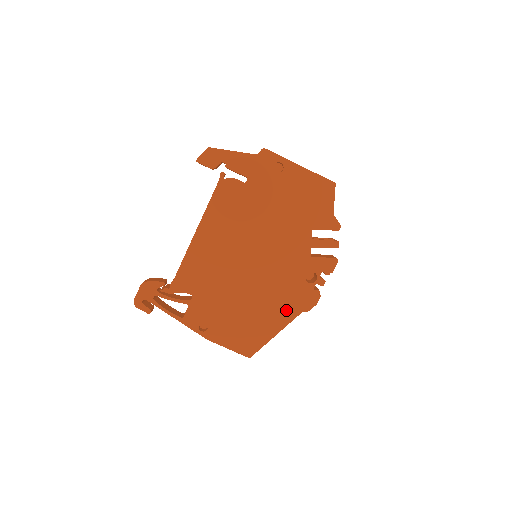
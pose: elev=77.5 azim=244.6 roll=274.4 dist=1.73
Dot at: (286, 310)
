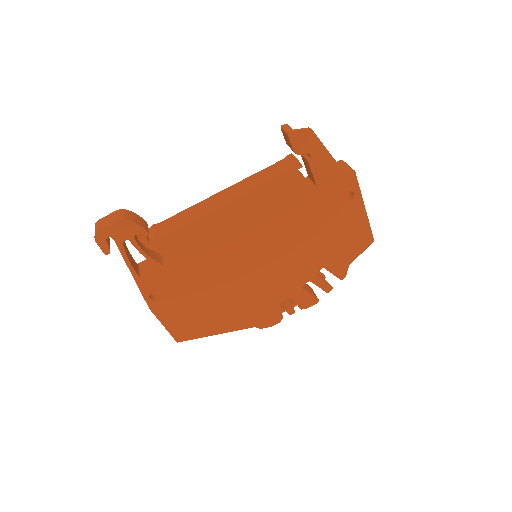
Dot at: (244, 319)
